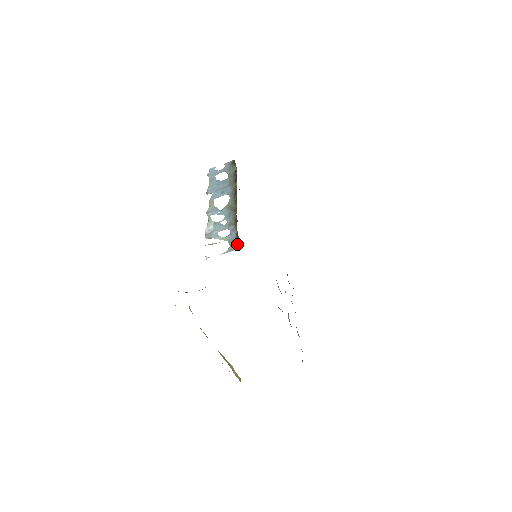
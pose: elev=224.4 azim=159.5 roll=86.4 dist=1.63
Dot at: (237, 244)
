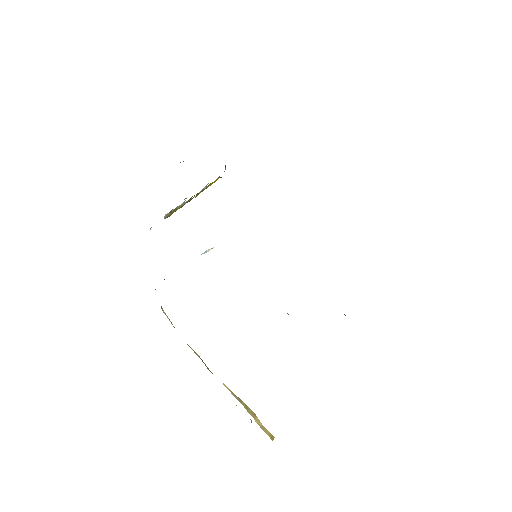
Dot at: occluded
